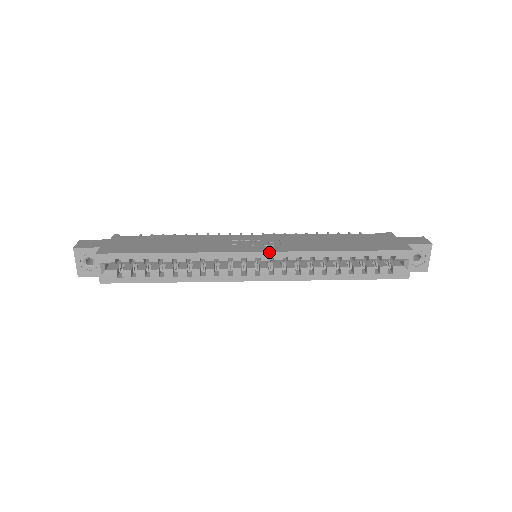
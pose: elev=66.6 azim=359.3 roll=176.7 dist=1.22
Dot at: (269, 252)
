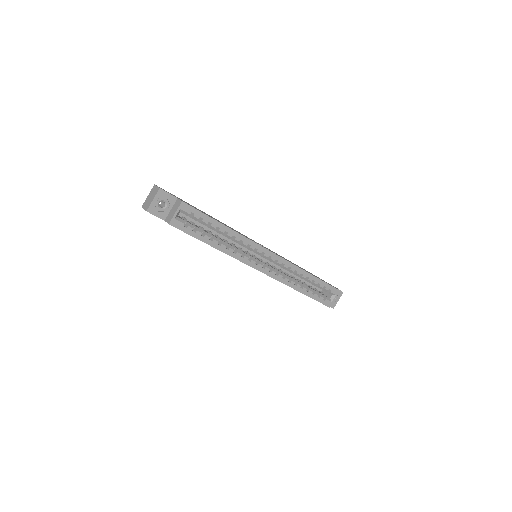
Dot at: (278, 256)
